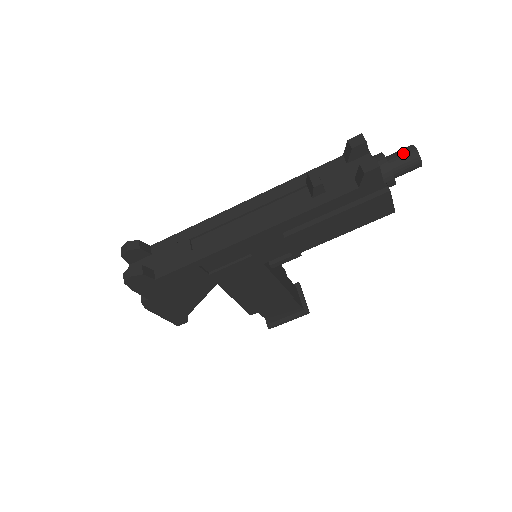
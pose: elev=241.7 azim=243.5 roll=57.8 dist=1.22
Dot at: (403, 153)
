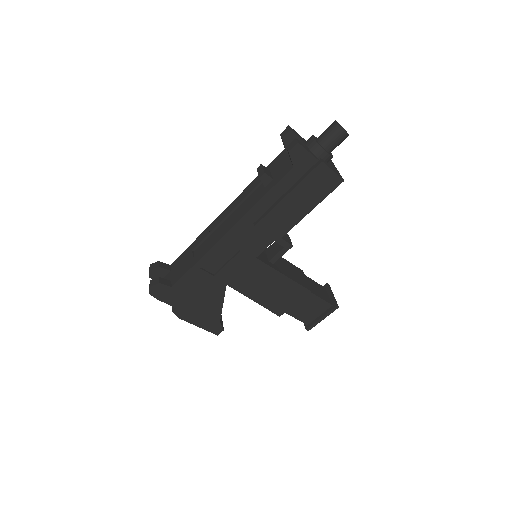
Dot at: (327, 129)
